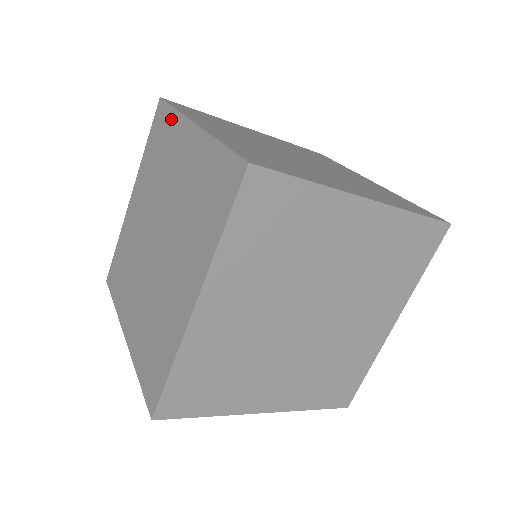
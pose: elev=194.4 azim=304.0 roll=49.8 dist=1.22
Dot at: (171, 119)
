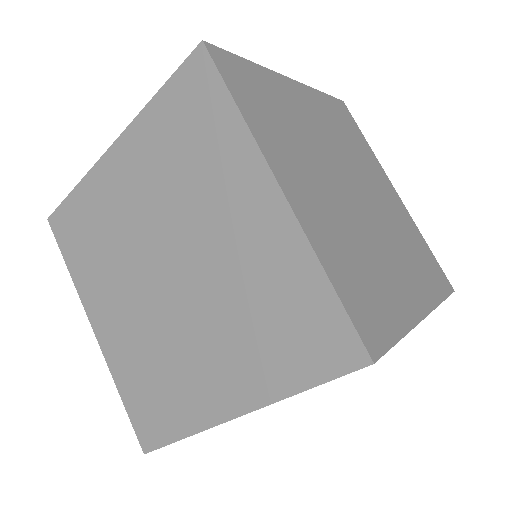
Dot at: (227, 121)
